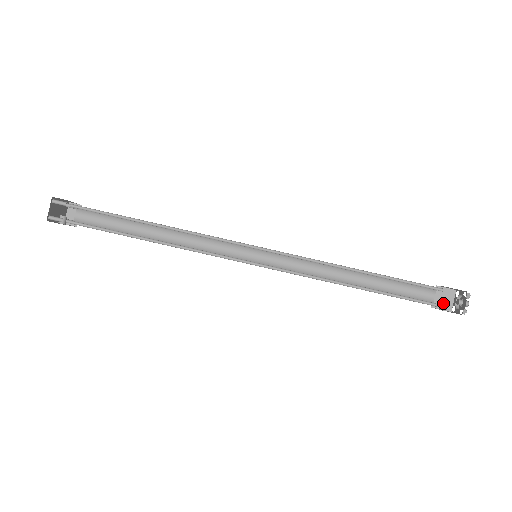
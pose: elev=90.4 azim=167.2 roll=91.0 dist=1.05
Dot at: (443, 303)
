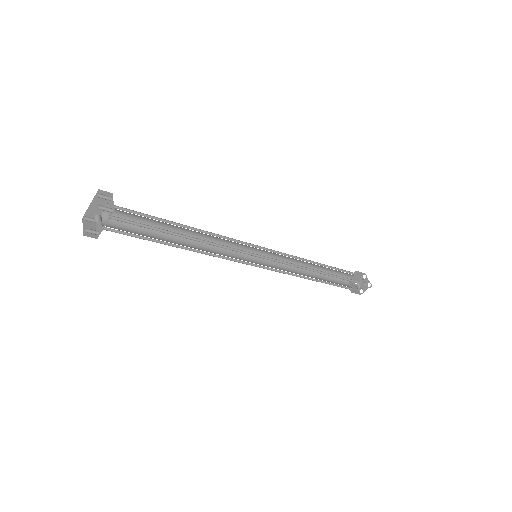
Dot at: (358, 283)
